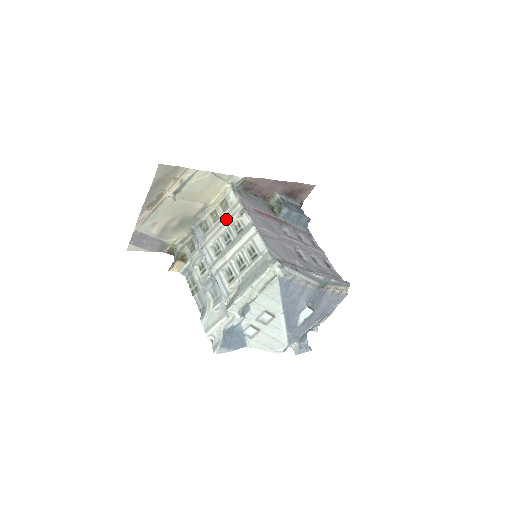
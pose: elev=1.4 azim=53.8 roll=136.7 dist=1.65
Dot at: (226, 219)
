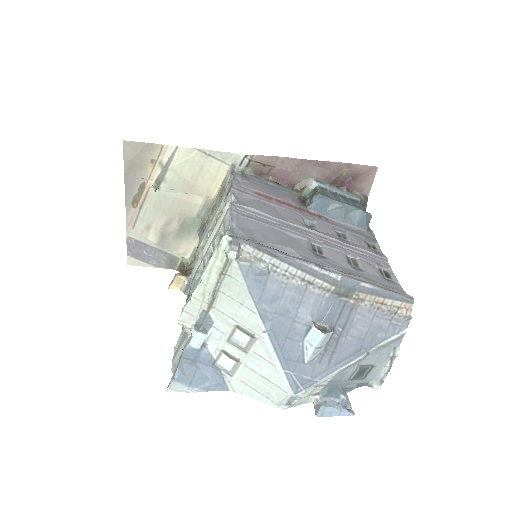
Dot at: (217, 208)
